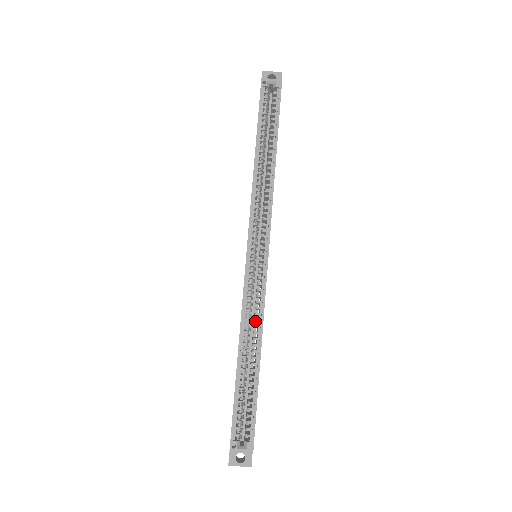
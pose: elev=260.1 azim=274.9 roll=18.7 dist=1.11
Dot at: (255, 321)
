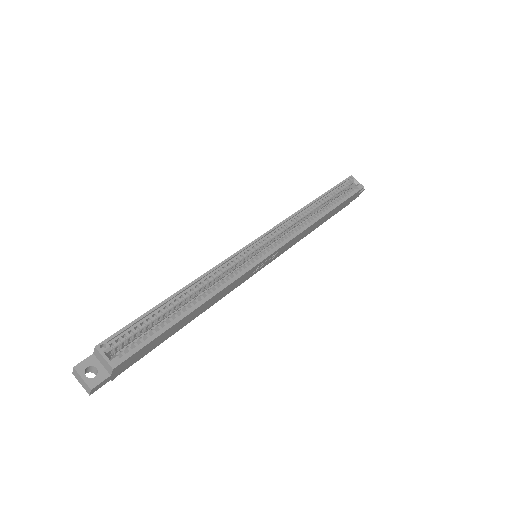
Dot at: occluded
